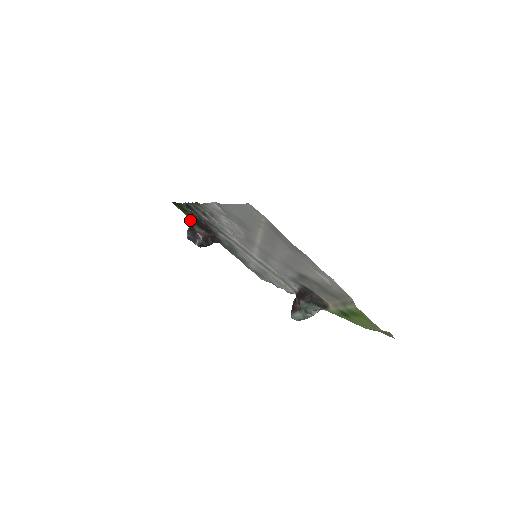
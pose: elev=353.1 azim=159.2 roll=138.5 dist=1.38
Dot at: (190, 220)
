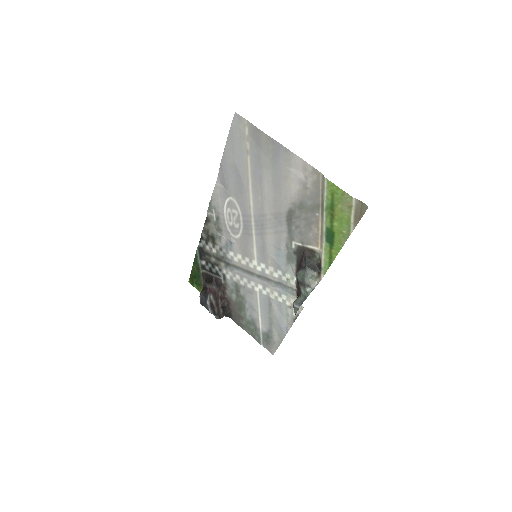
Dot at: (203, 284)
